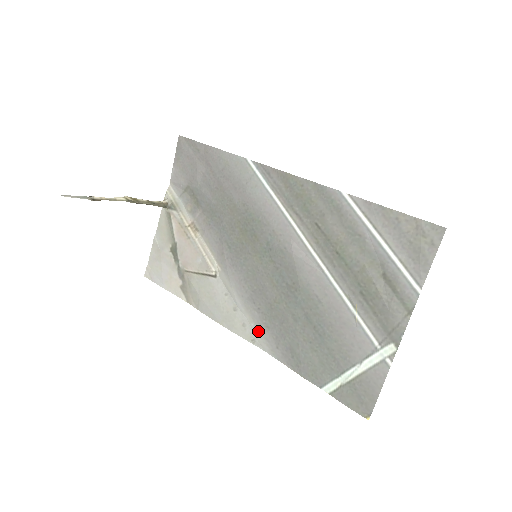
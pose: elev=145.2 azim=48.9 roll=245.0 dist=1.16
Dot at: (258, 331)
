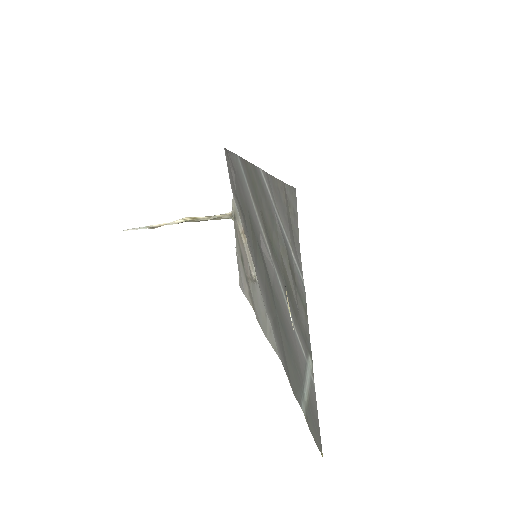
Dot at: (275, 338)
